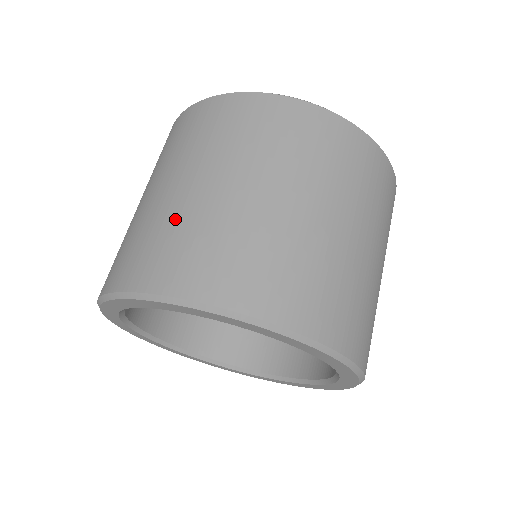
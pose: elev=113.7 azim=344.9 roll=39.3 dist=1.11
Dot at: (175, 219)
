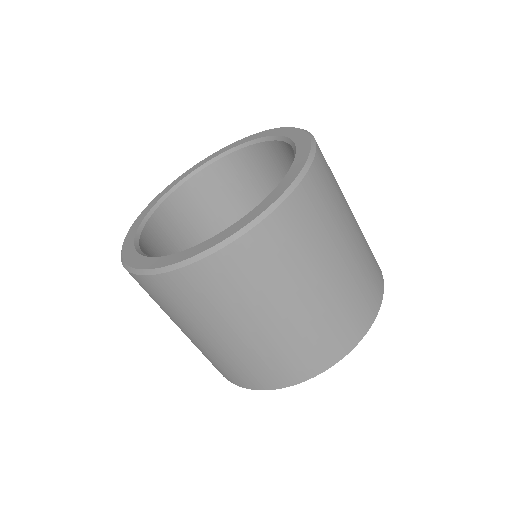
Dot at: occluded
